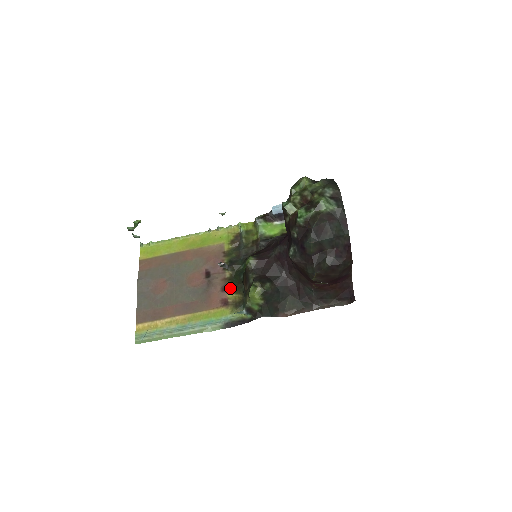
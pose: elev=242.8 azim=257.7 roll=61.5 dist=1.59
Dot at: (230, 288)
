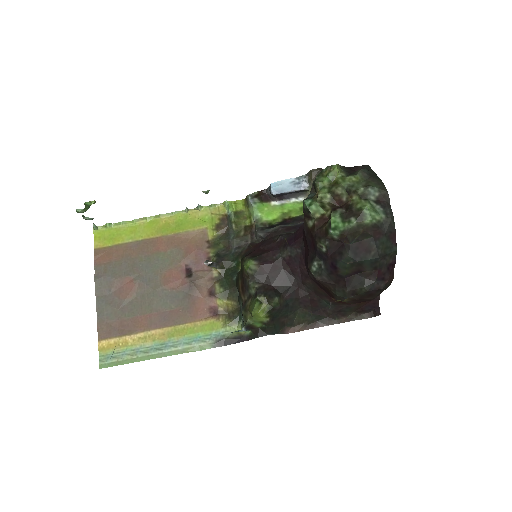
Dot at: (220, 292)
